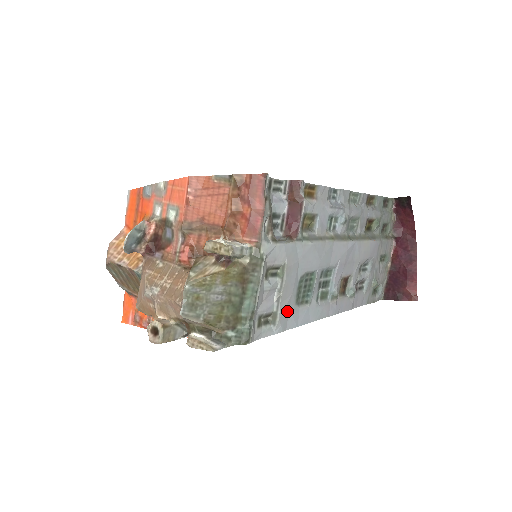
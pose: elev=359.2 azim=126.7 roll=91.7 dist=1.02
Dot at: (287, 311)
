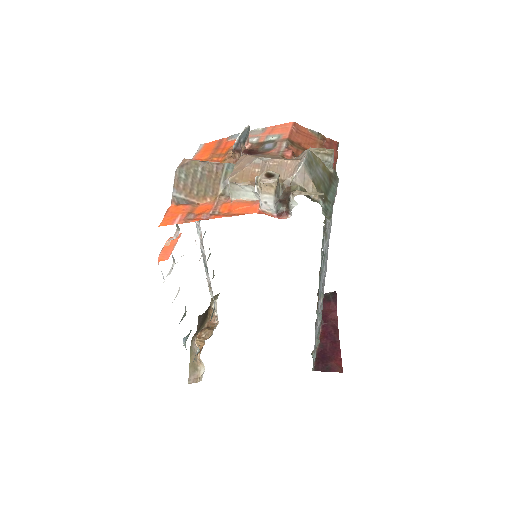
Dot at: occluded
